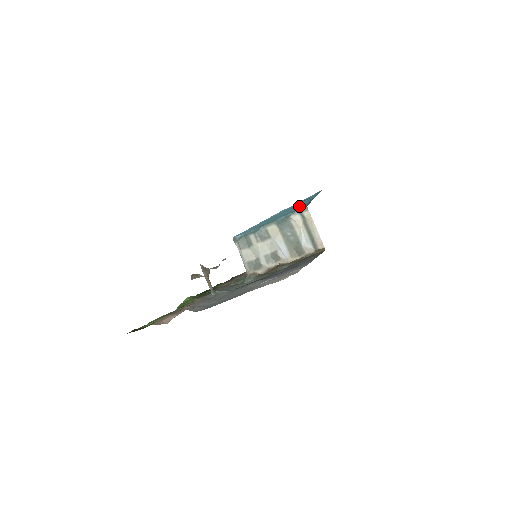
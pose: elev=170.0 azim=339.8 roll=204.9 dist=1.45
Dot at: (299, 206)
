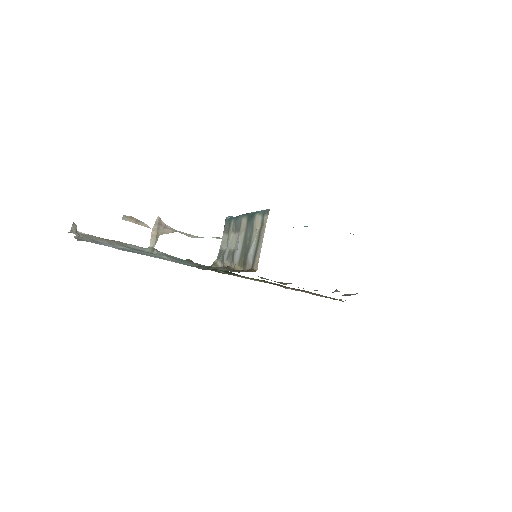
Dot at: occluded
